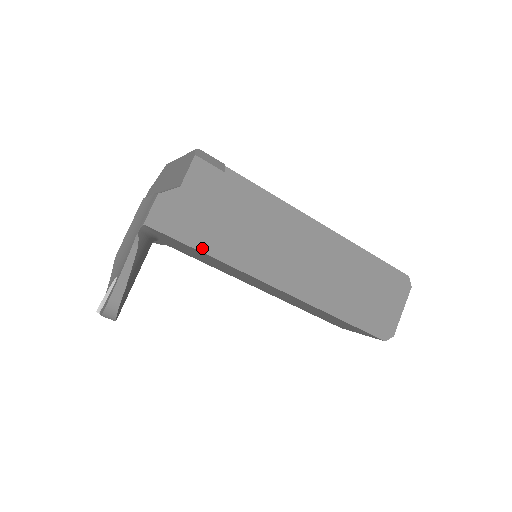
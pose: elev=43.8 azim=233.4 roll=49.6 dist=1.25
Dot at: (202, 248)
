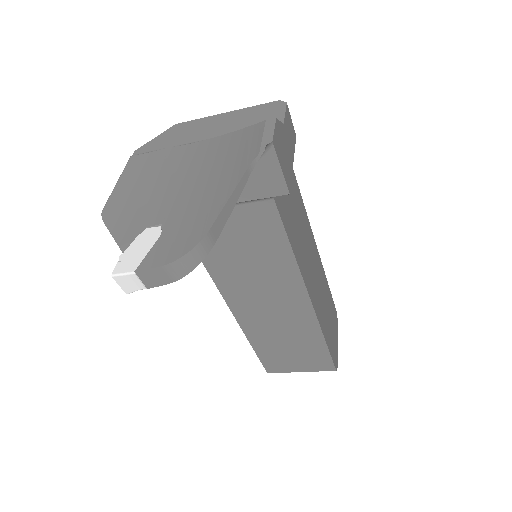
Dot at: (278, 207)
